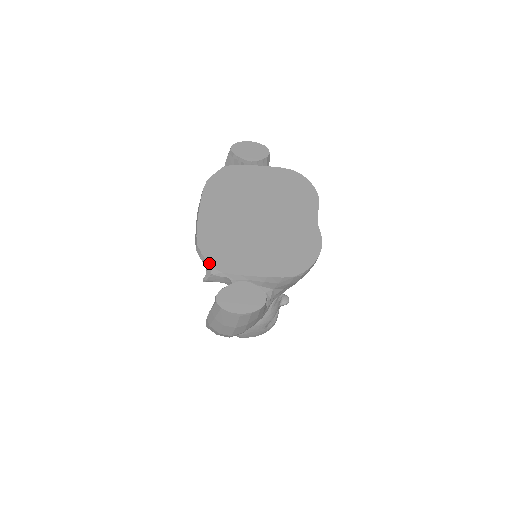
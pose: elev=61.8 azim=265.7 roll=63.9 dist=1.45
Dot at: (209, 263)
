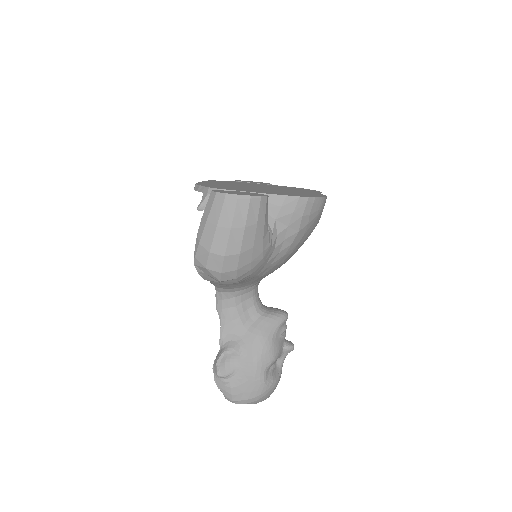
Dot at: (207, 186)
